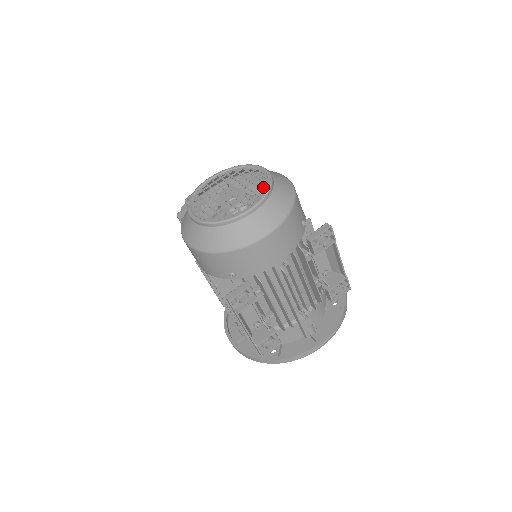
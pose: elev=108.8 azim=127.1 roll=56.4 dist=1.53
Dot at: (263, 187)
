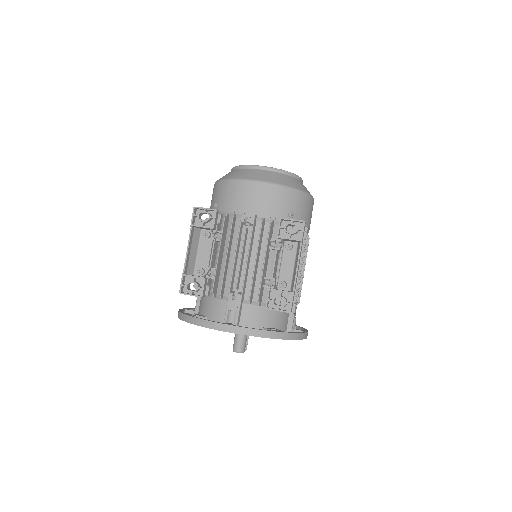
Dot at: occluded
